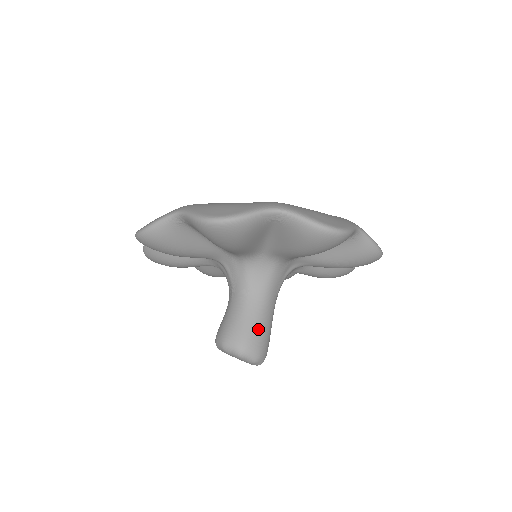
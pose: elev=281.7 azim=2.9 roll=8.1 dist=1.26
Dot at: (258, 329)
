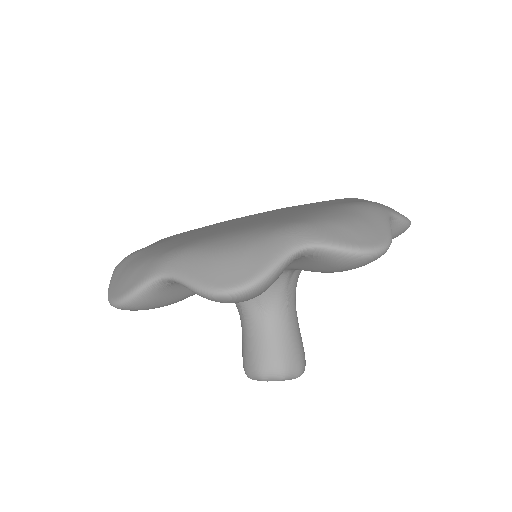
Dot at: occluded
